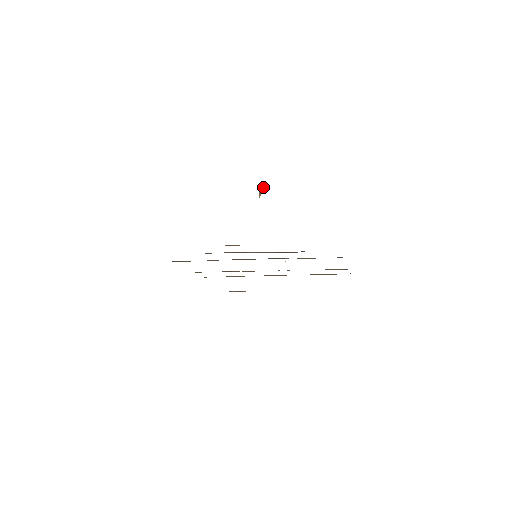
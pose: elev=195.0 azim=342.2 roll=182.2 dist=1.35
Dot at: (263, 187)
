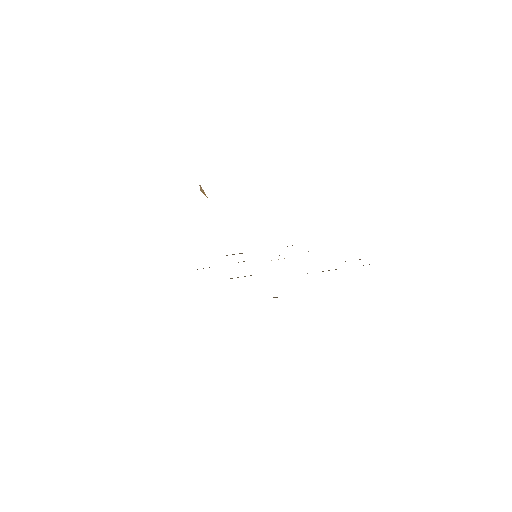
Dot at: (201, 187)
